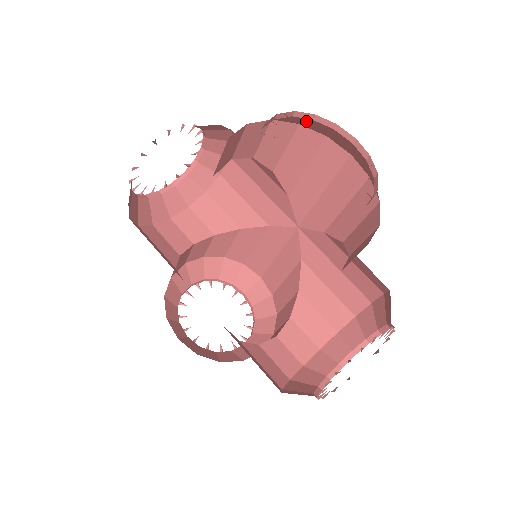
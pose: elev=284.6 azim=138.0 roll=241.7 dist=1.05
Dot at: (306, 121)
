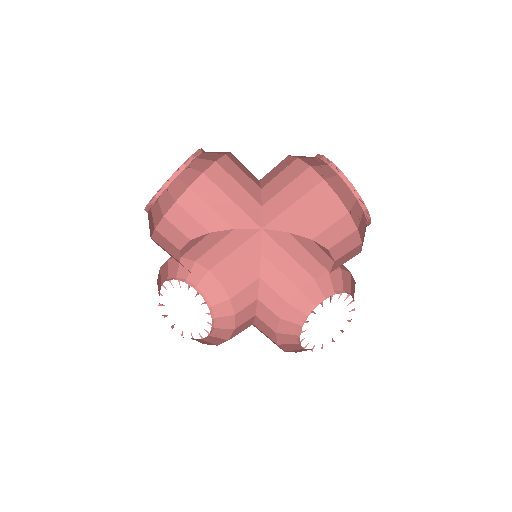
Dot at: (311, 158)
